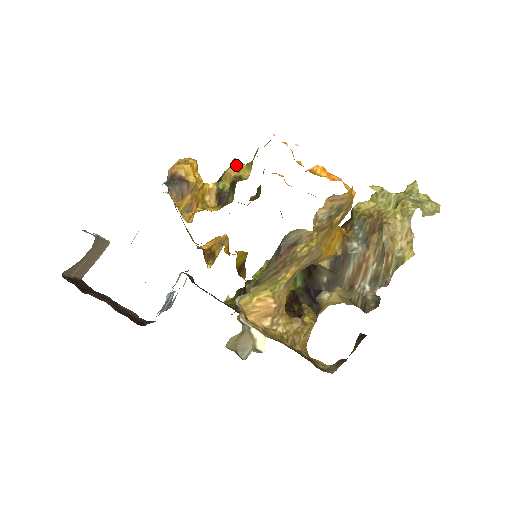
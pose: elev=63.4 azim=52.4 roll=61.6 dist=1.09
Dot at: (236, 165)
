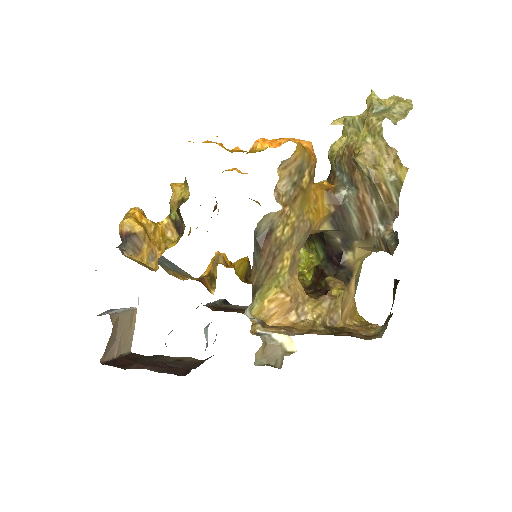
Dot at: (174, 190)
